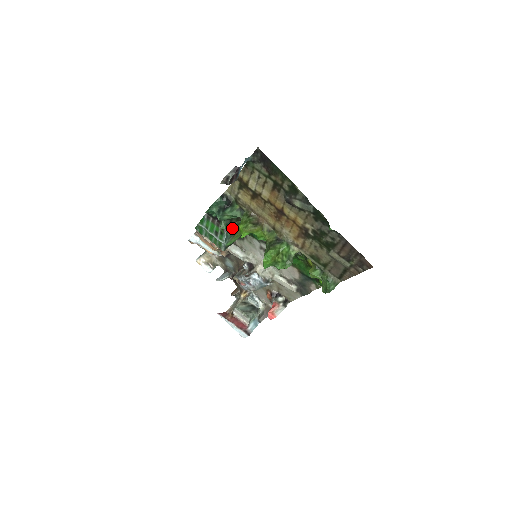
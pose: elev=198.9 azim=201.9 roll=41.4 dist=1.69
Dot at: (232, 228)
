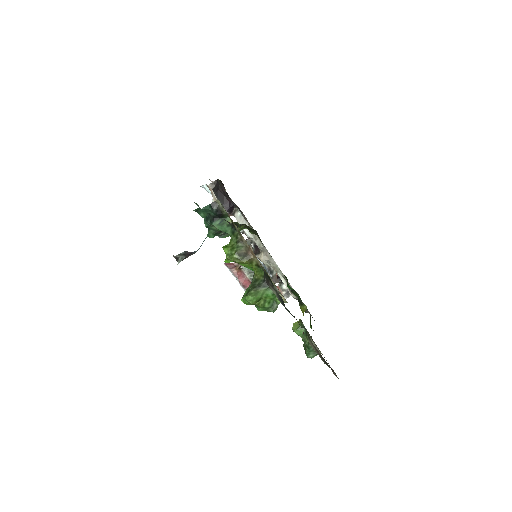
Dot at: occluded
